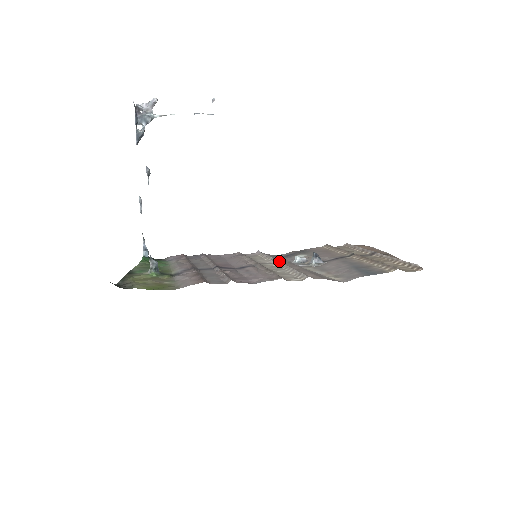
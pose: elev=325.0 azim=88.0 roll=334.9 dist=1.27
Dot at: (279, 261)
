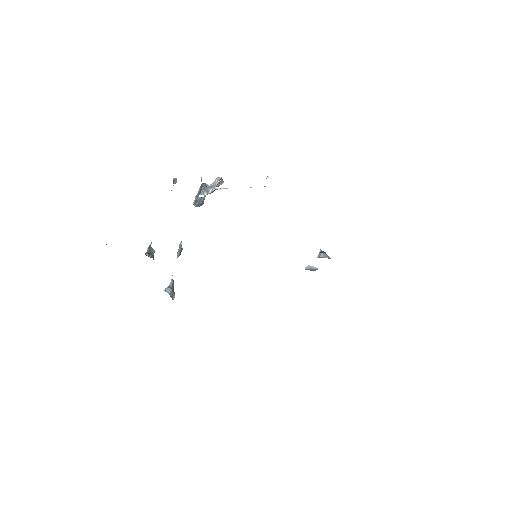
Dot at: occluded
